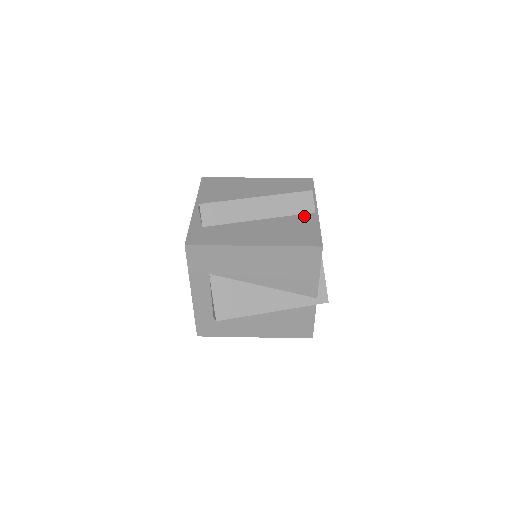
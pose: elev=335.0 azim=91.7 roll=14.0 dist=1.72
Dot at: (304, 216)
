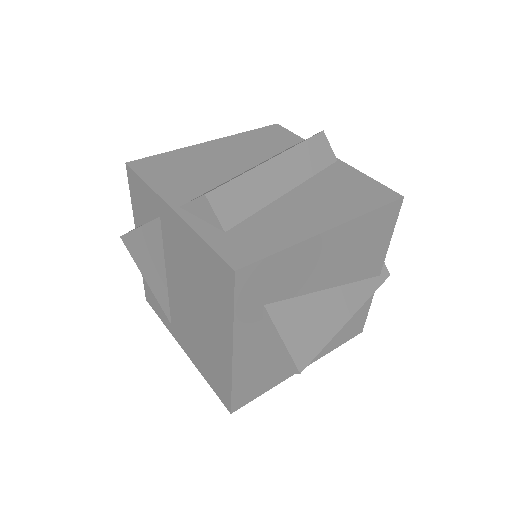
Dot at: (332, 169)
